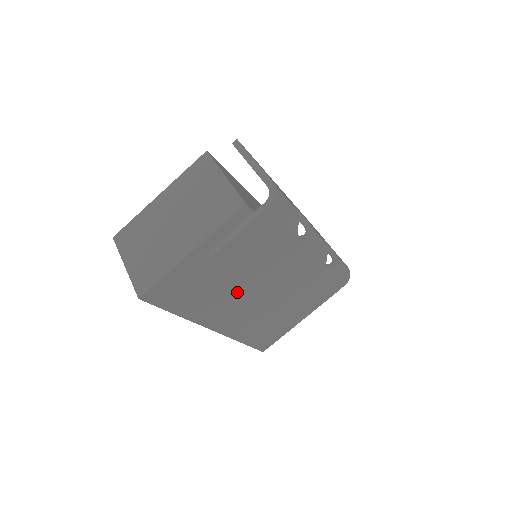
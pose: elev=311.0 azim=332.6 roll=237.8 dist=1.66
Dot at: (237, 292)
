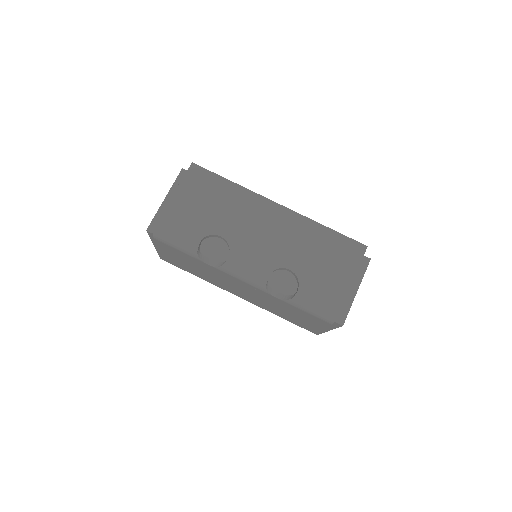
Dot at: occluded
